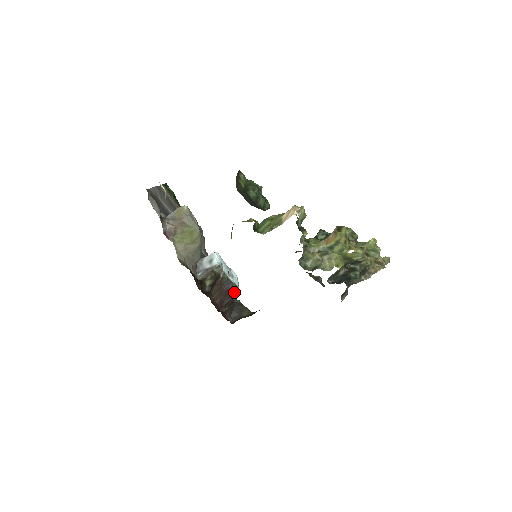
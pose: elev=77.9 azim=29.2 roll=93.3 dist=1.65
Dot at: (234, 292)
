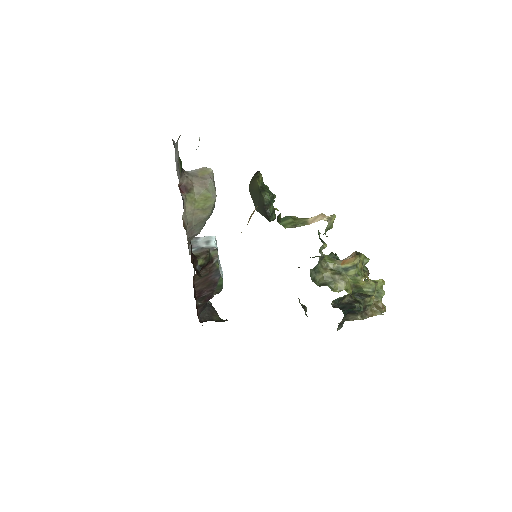
Dot at: (217, 287)
